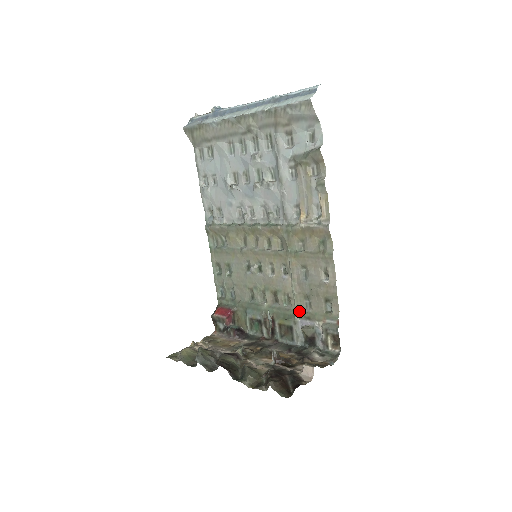
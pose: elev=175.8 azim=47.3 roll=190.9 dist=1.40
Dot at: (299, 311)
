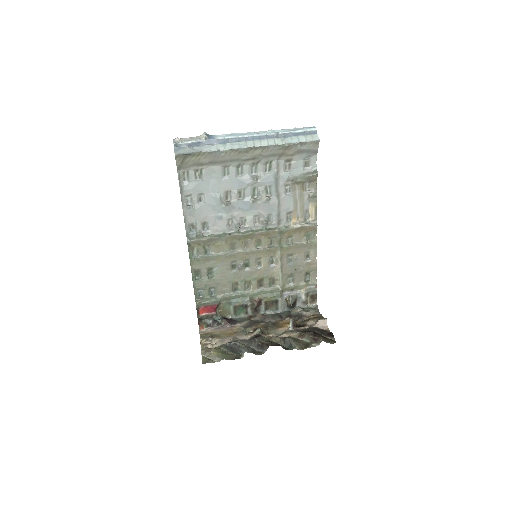
Dot at: (284, 287)
